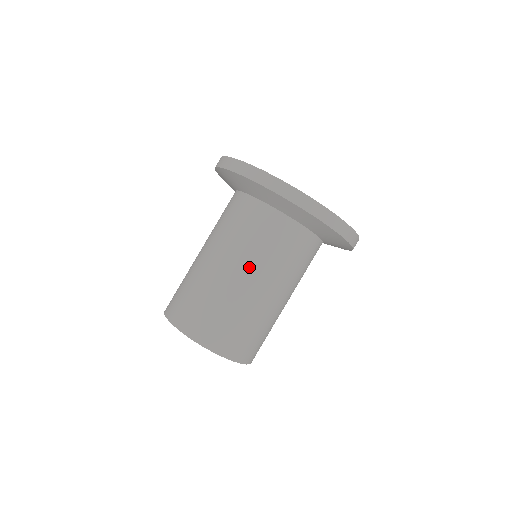
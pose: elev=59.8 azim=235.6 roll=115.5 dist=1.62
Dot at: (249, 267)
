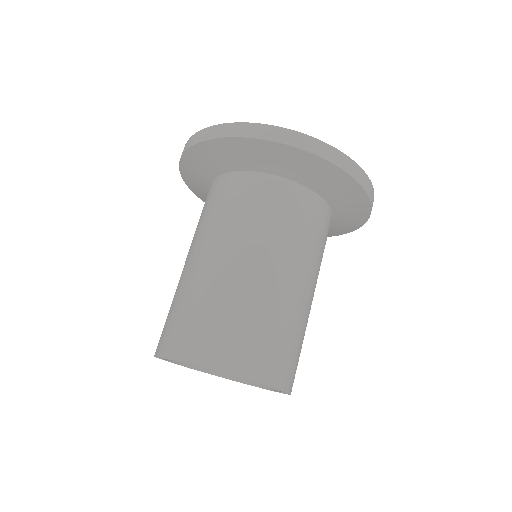
Dot at: (256, 250)
